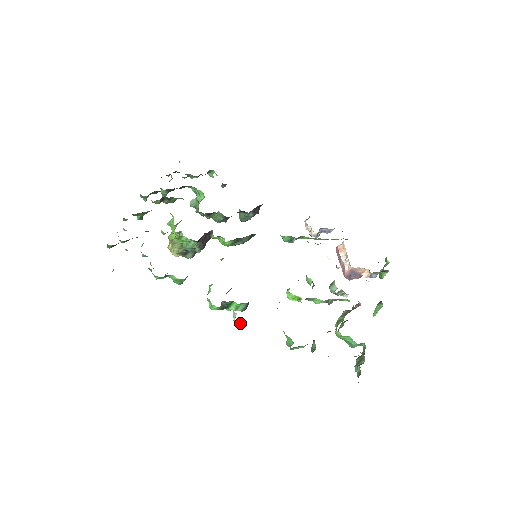
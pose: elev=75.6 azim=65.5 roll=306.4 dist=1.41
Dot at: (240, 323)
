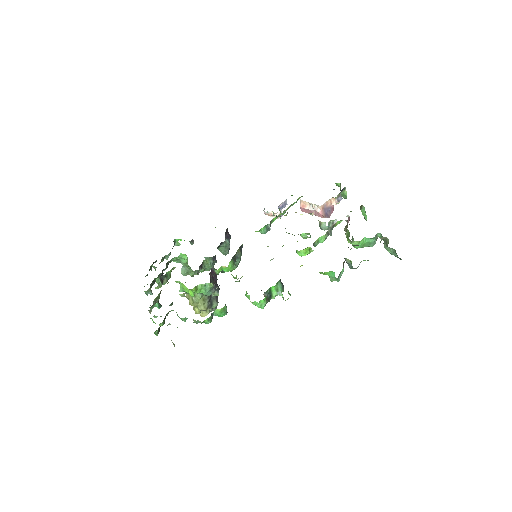
Dot at: occluded
